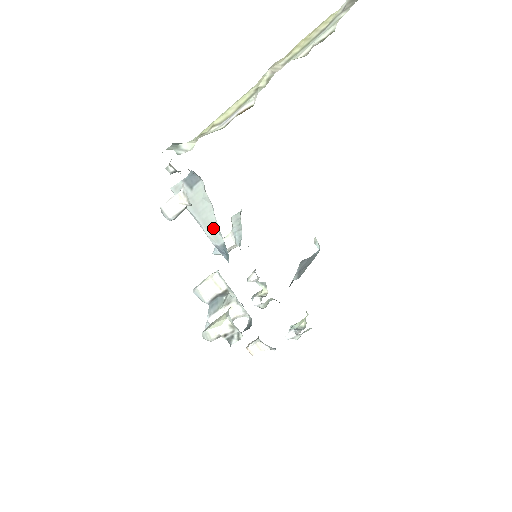
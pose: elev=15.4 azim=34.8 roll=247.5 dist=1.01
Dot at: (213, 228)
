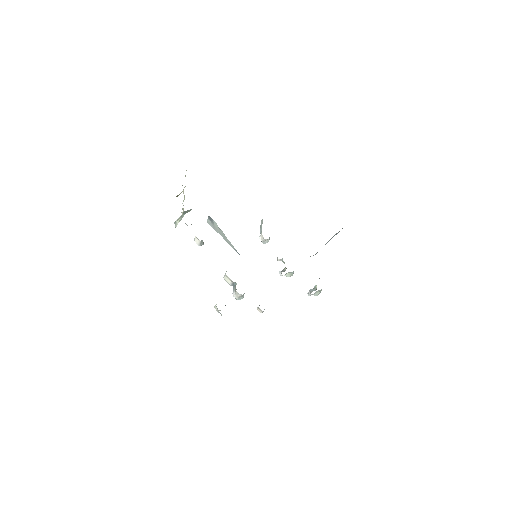
Dot at: (229, 242)
